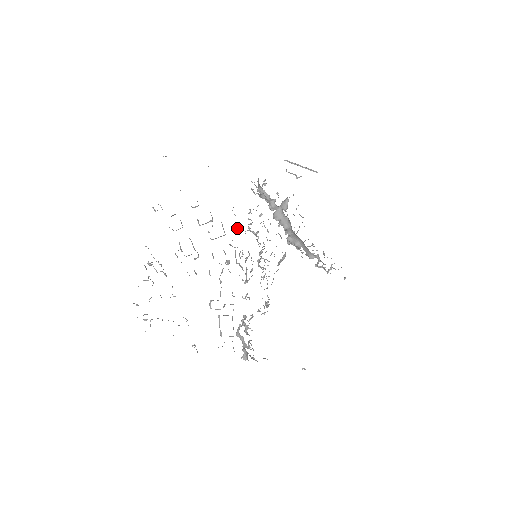
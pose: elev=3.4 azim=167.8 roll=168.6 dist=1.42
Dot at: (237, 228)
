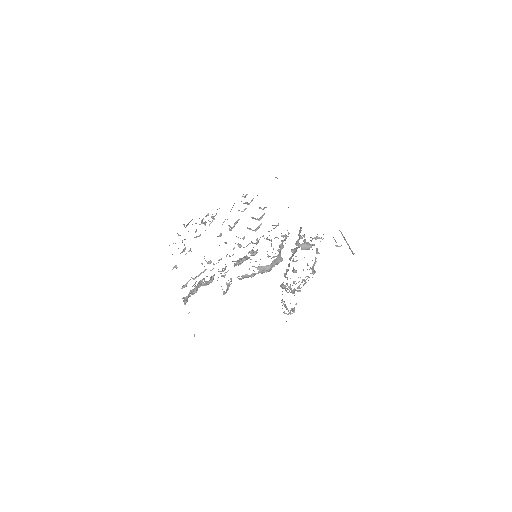
Dot at: occluded
